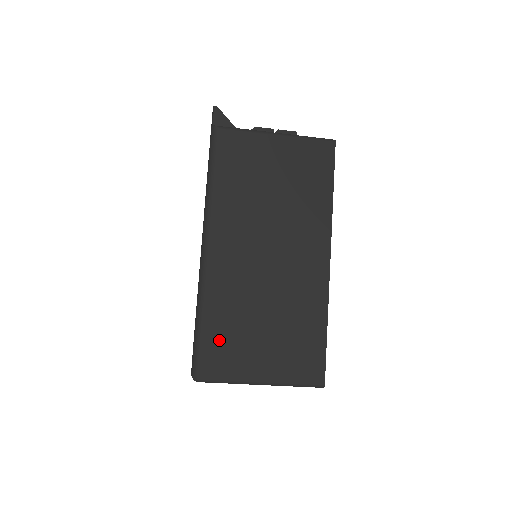
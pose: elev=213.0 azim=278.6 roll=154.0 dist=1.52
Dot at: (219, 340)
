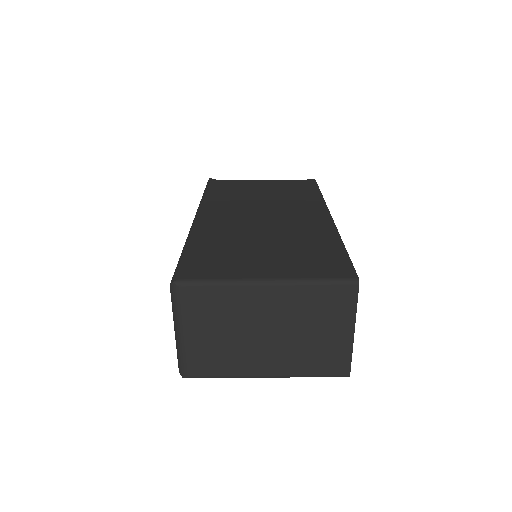
Dot at: (208, 256)
